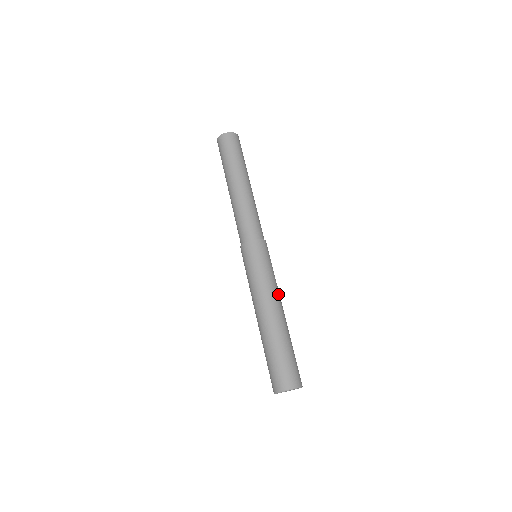
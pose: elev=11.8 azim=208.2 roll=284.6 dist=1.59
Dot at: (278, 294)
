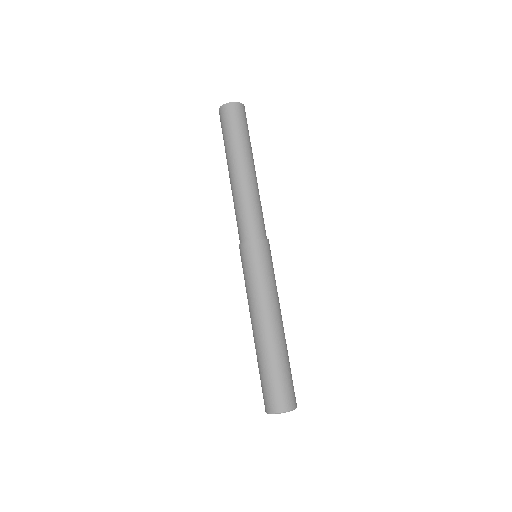
Dot at: (278, 303)
